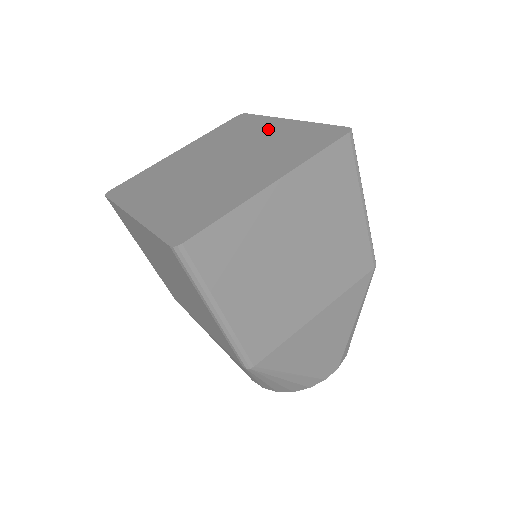
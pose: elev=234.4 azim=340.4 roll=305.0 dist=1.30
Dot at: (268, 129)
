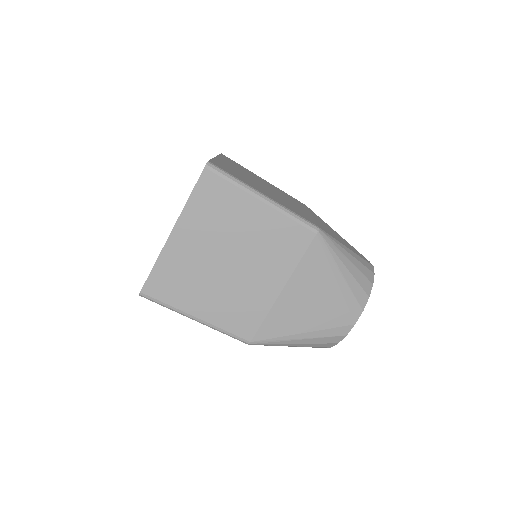
Dot at: occluded
